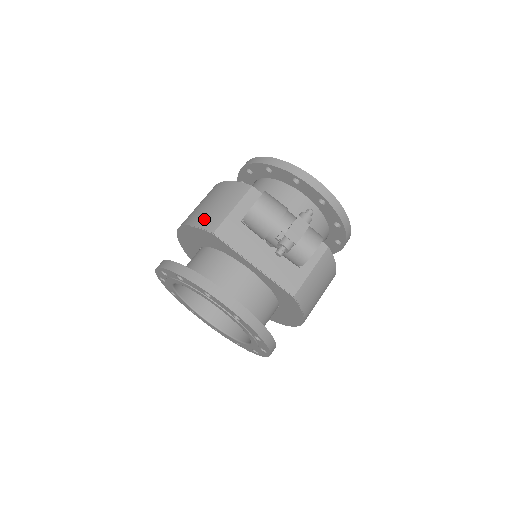
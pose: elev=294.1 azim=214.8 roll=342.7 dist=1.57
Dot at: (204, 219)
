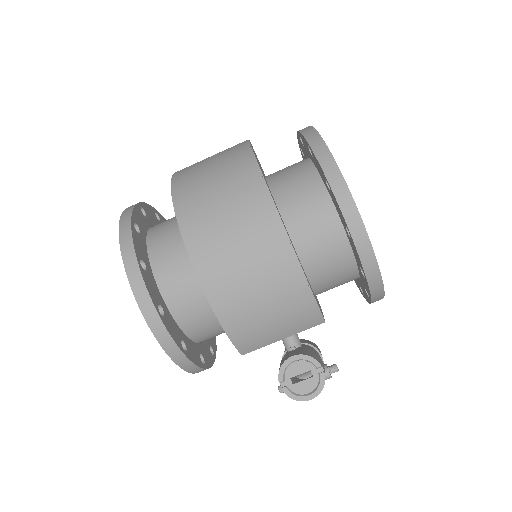
Dot at: (245, 335)
